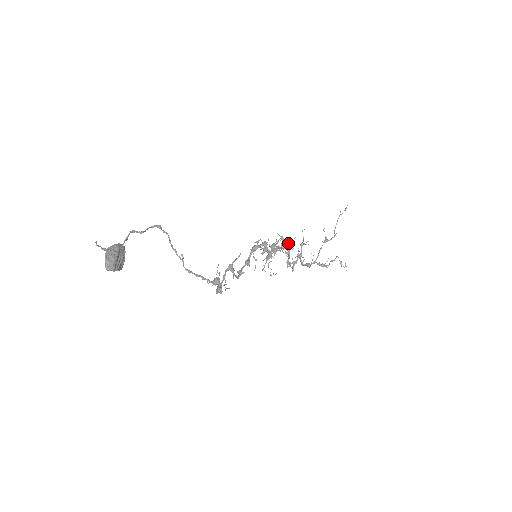
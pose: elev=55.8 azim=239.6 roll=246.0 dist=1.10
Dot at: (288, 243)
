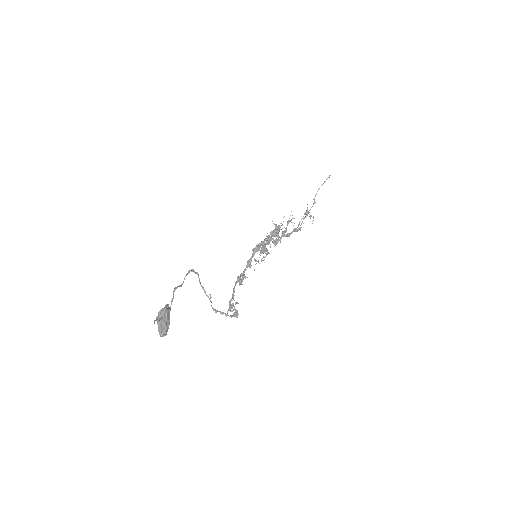
Dot at: (278, 225)
